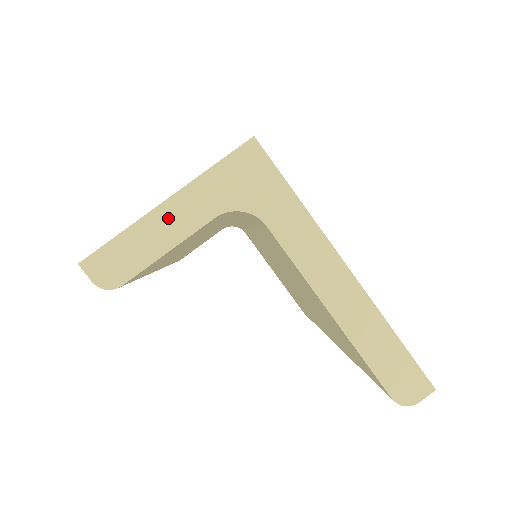
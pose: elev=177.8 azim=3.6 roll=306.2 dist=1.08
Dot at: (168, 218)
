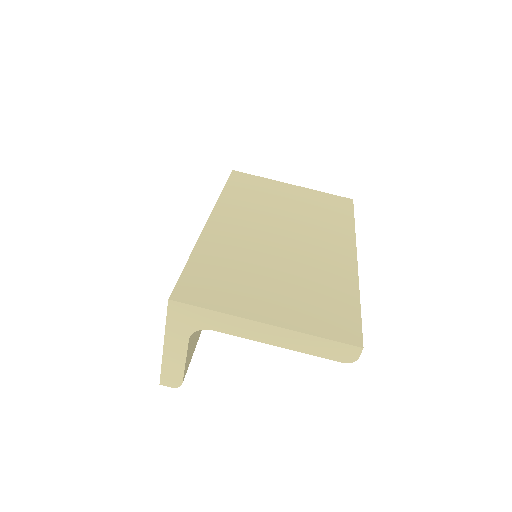
Dot at: (172, 351)
